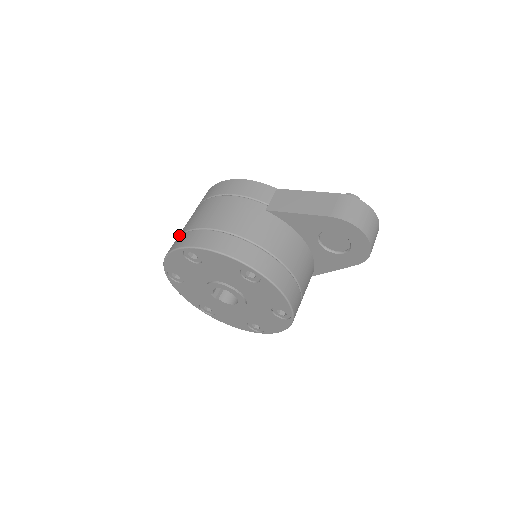
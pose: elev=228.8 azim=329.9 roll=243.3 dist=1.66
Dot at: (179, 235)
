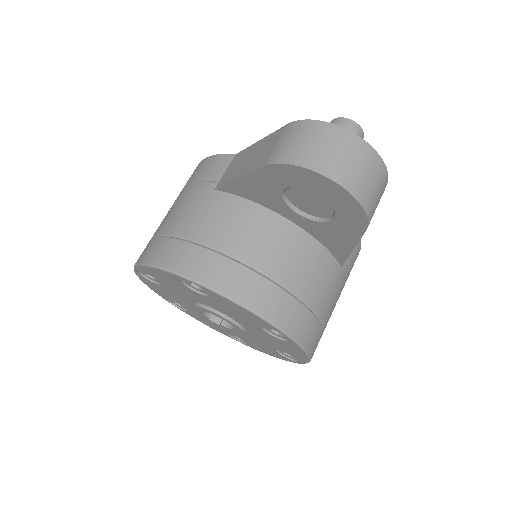
Dot at: occluded
